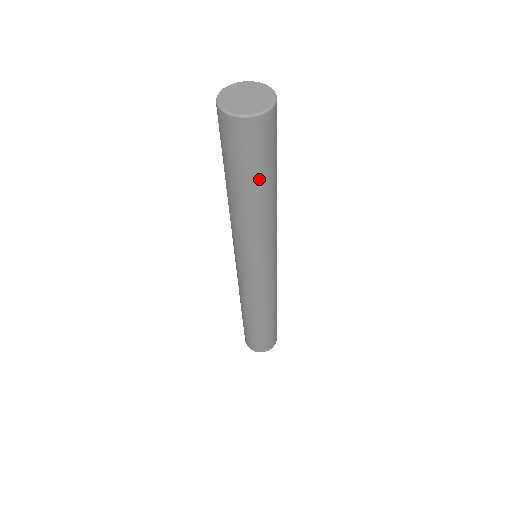
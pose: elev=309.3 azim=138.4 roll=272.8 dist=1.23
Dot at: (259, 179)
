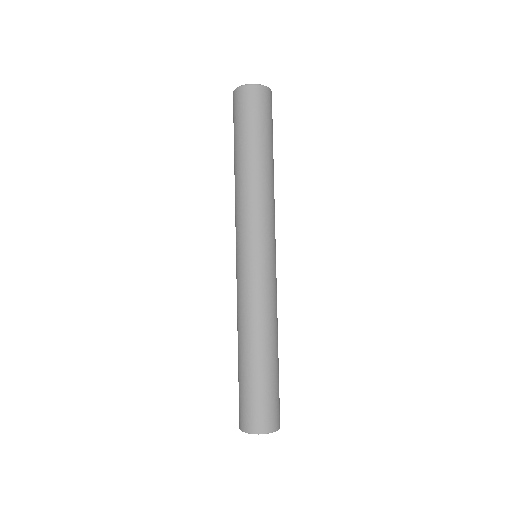
Dot at: (267, 139)
